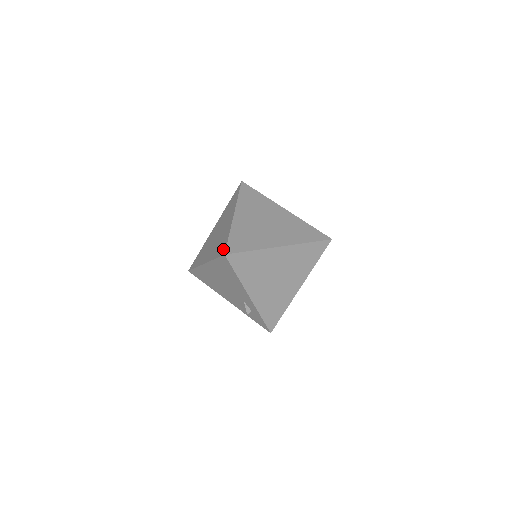
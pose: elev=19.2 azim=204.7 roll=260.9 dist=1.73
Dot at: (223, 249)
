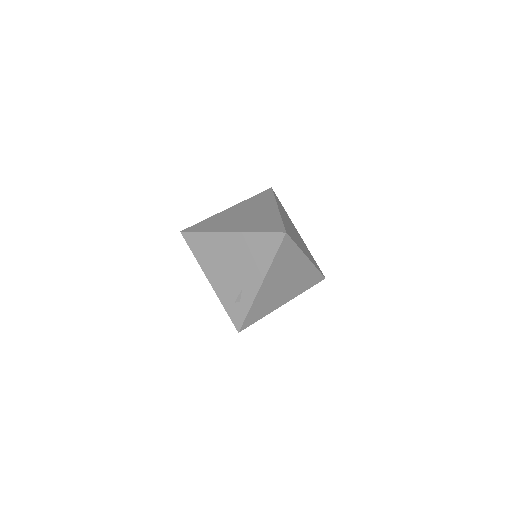
Dot at: (278, 228)
